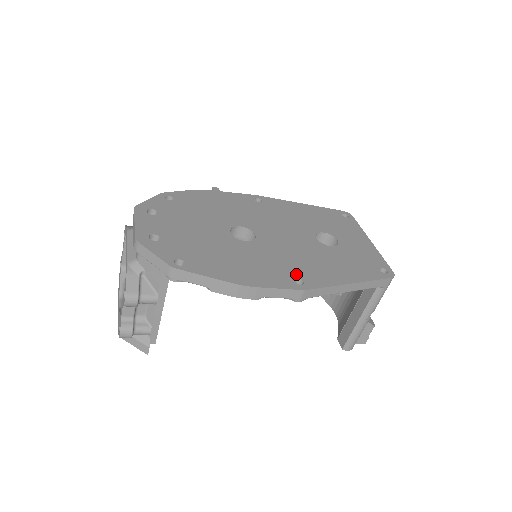
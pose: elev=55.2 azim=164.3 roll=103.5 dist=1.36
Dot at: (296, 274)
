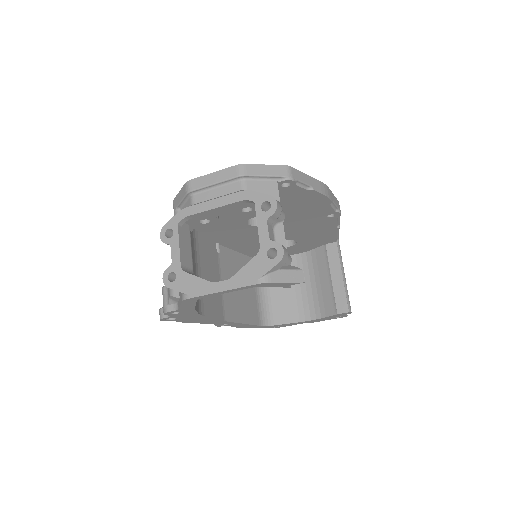
Dot at: occluded
